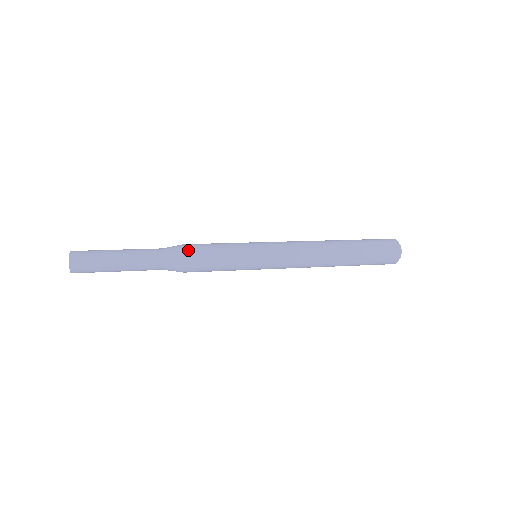
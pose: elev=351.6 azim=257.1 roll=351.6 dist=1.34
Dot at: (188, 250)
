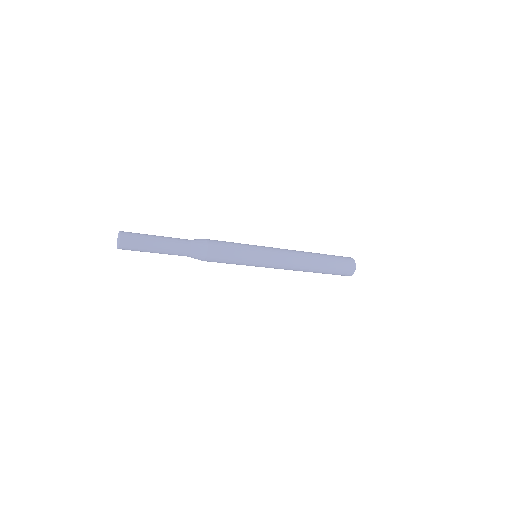
Dot at: (209, 240)
